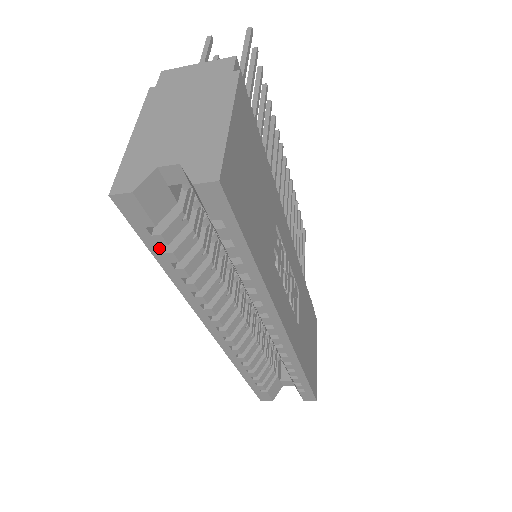
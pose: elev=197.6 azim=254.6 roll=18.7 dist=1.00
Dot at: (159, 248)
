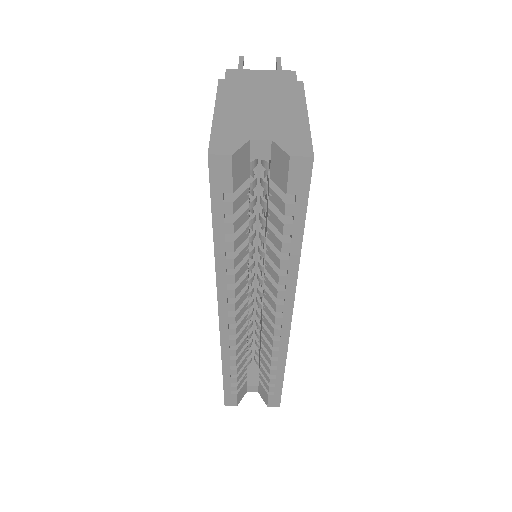
Dot at: (223, 216)
